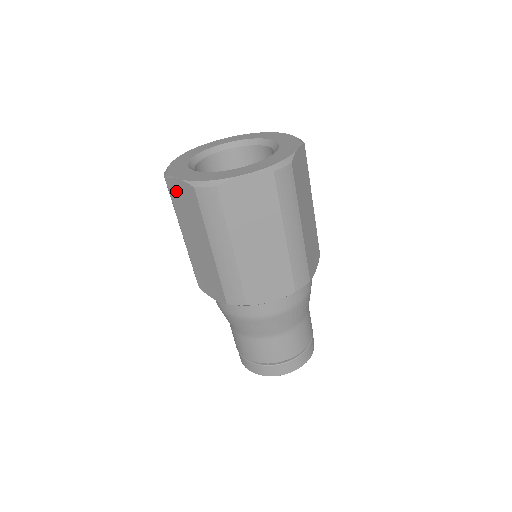
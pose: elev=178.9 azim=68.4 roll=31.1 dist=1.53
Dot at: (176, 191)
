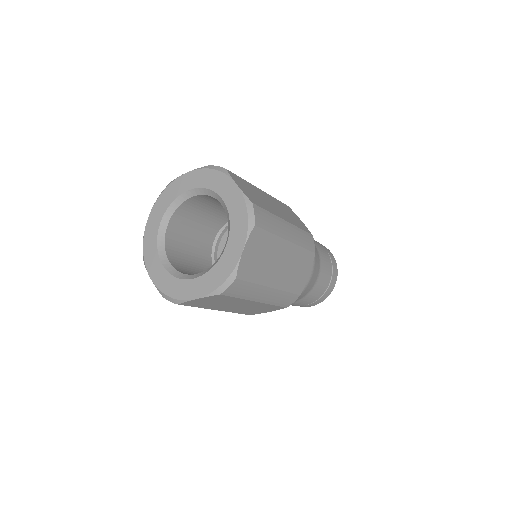
Dot at: occluded
